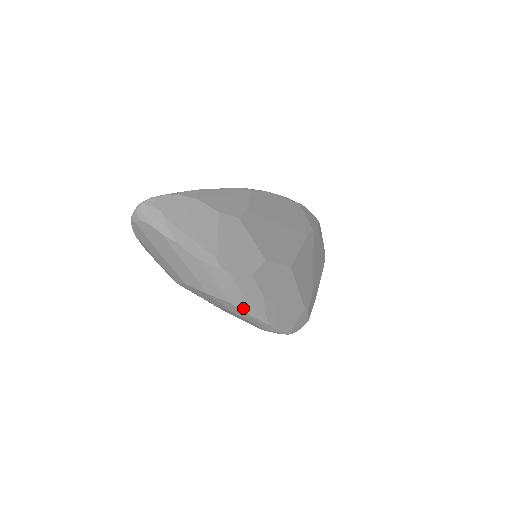
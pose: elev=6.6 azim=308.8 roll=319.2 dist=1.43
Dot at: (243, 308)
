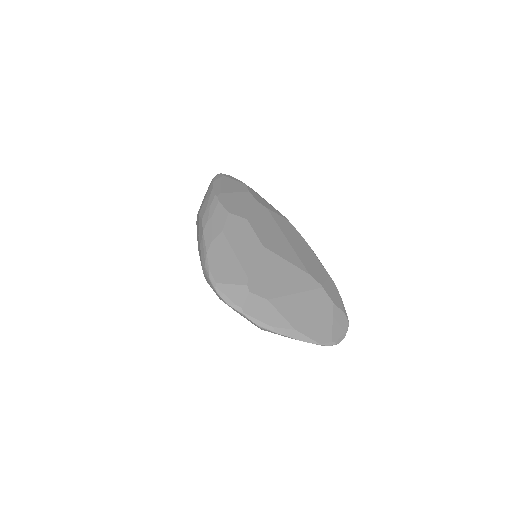
Dot at: (204, 227)
